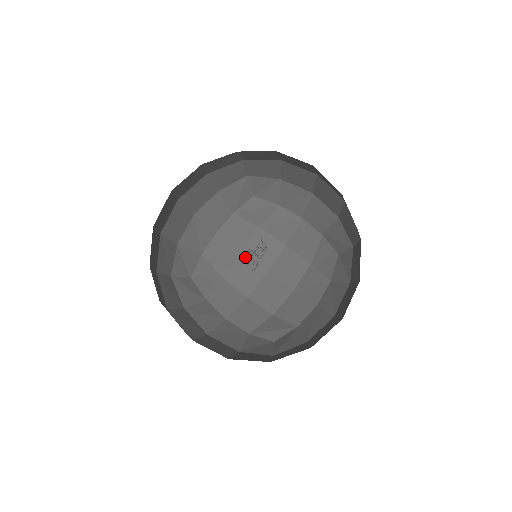
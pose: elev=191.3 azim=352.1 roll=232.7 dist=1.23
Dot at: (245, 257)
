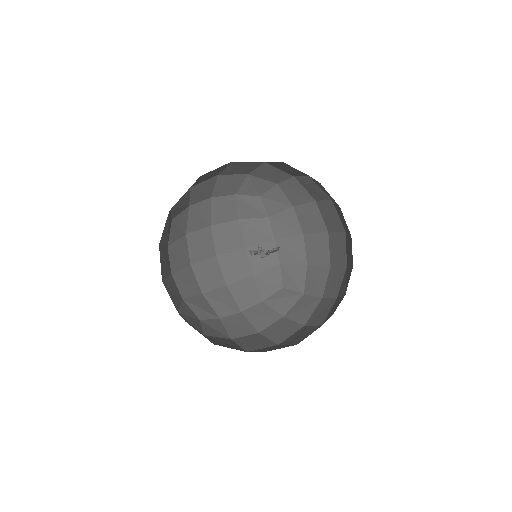
Dot at: (317, 206)
